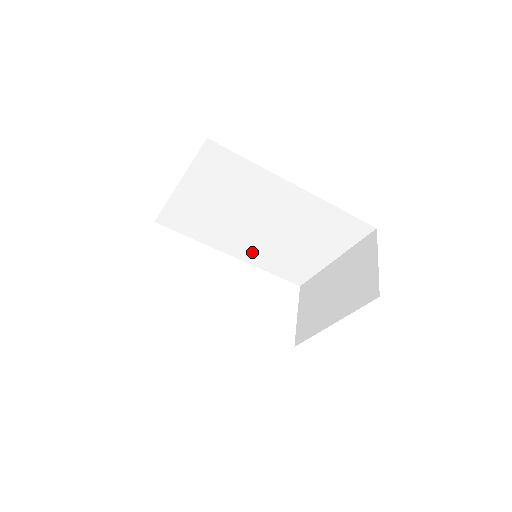
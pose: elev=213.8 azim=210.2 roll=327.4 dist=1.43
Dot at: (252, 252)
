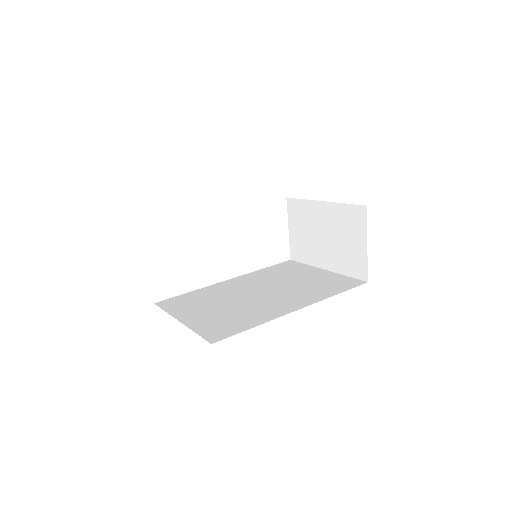
Dot at: occluded
